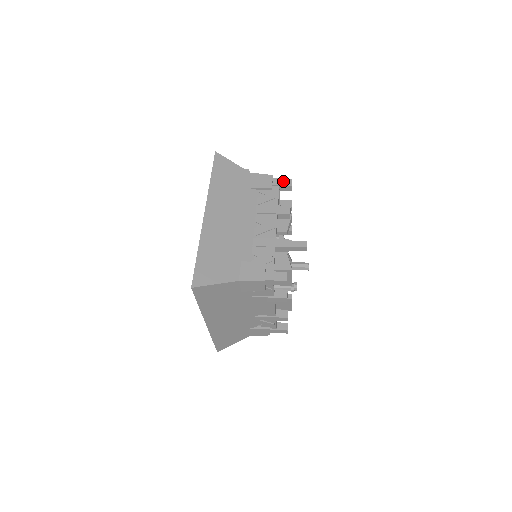
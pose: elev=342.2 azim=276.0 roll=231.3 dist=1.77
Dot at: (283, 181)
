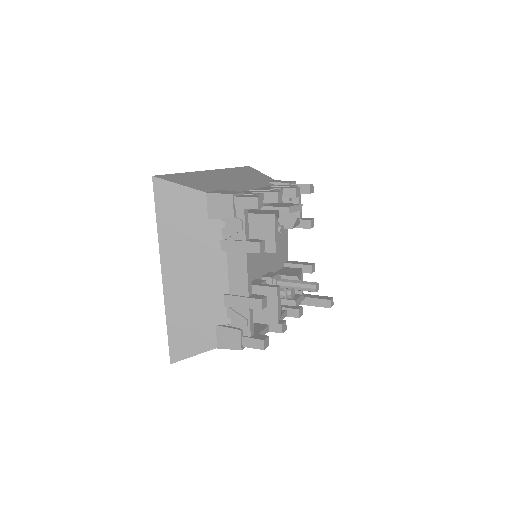
Dot at: occluded
